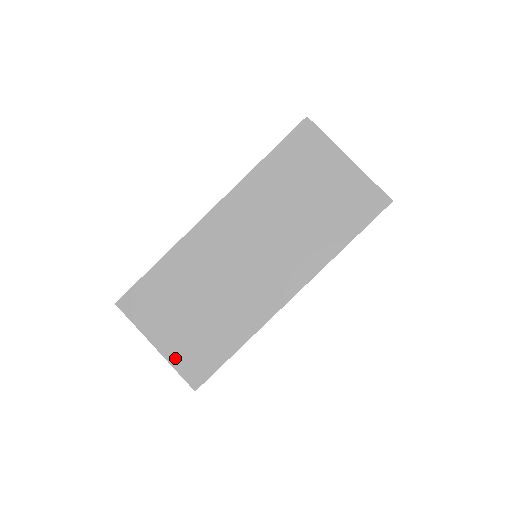
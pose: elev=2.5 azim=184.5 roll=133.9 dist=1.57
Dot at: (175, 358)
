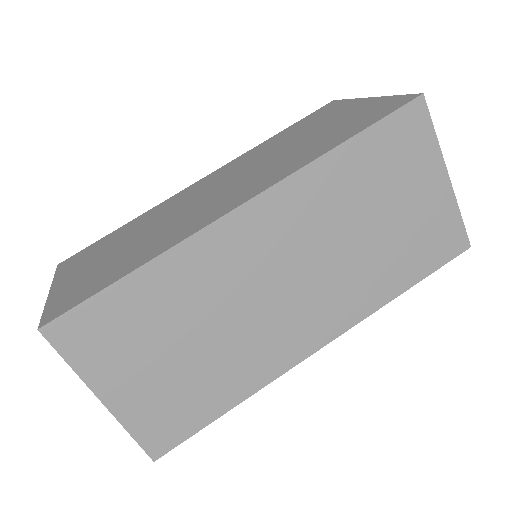
Dot at: (133, 418)
